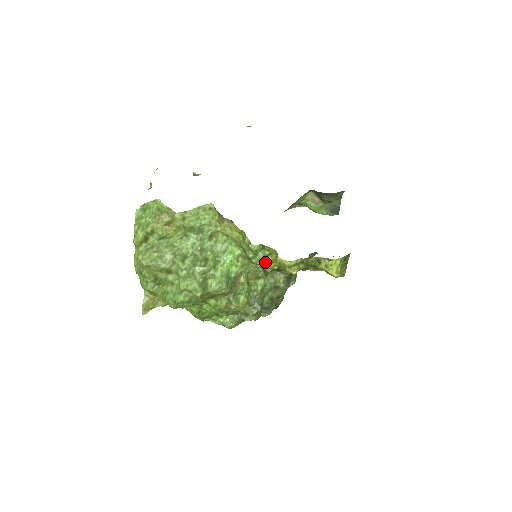
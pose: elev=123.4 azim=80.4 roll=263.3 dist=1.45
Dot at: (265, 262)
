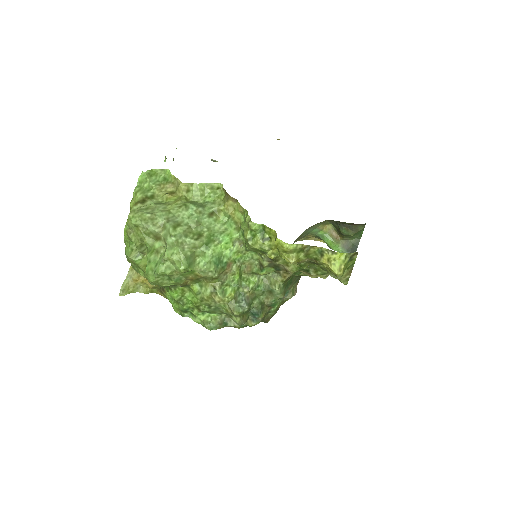
Dot at: (262, 246)
